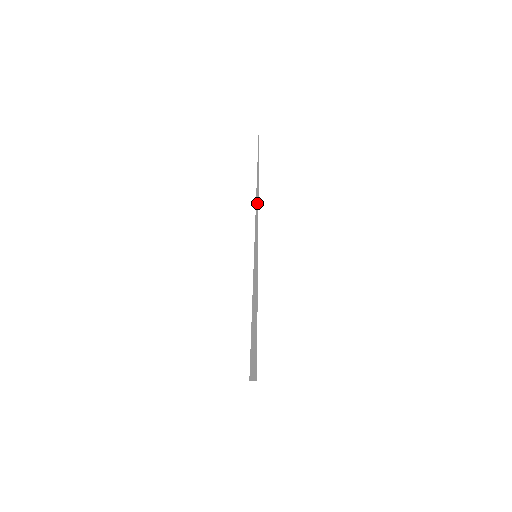
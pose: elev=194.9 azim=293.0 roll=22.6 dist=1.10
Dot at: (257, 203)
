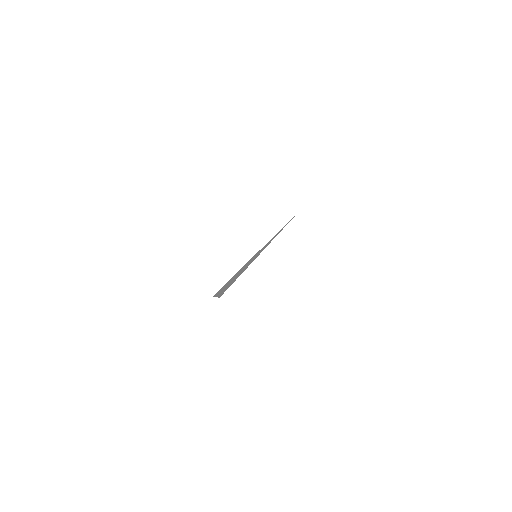
Dot at: occluded
